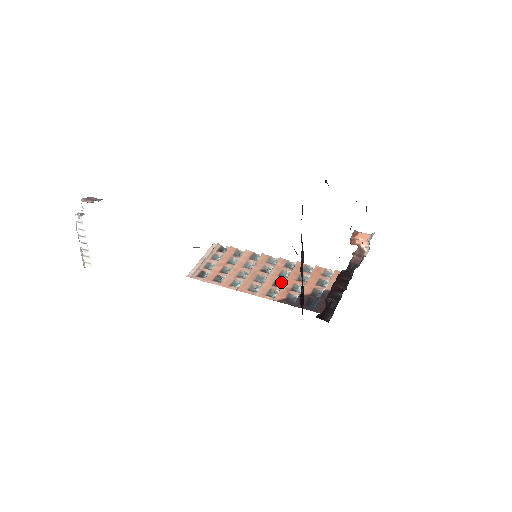
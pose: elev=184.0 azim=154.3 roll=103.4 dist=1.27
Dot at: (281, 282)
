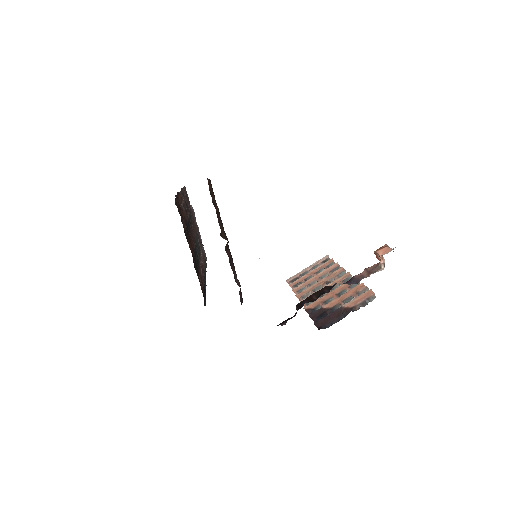
Dot at: (326, 294)
